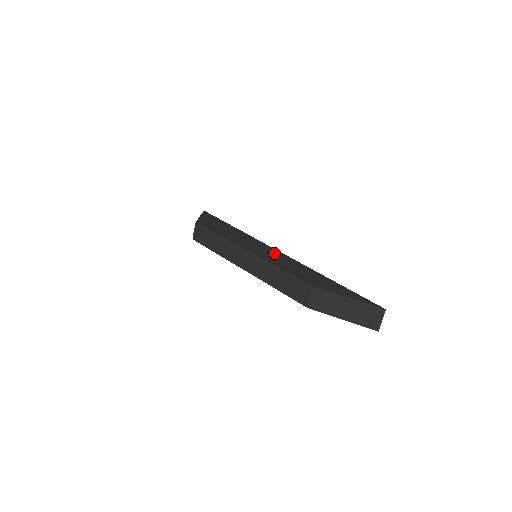
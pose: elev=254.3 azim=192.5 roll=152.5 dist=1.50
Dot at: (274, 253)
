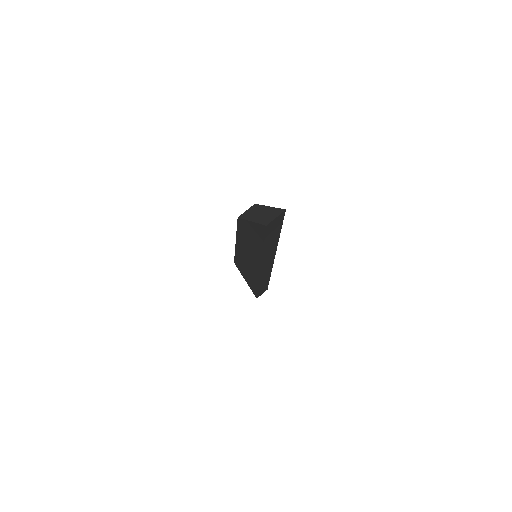
Dot at: occluded
